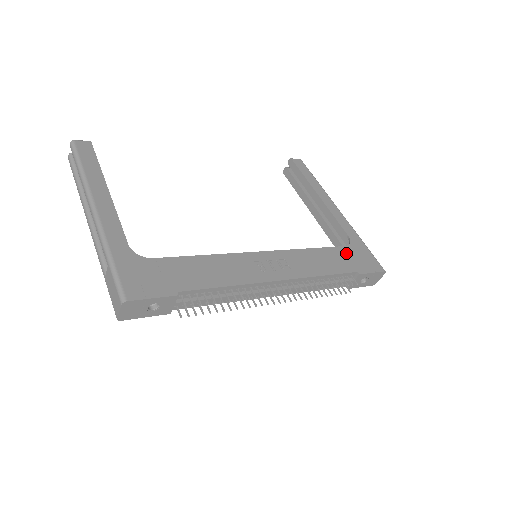
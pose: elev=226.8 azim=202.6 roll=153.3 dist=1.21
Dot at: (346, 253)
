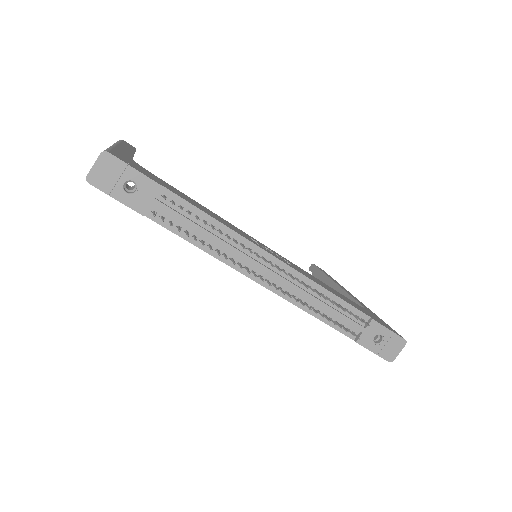
Dot at: (359, 306)
